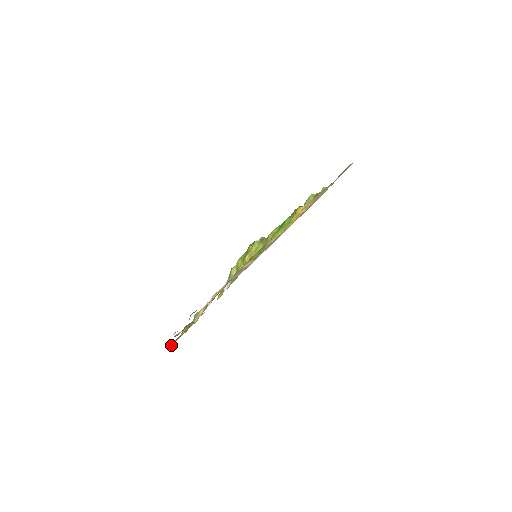
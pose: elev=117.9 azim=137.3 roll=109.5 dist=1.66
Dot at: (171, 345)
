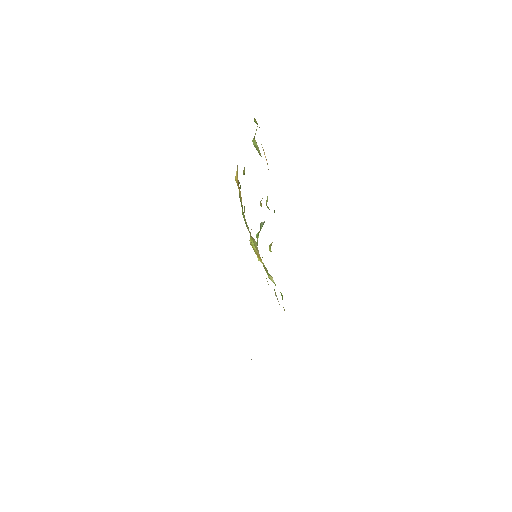
Dot at: occluded
